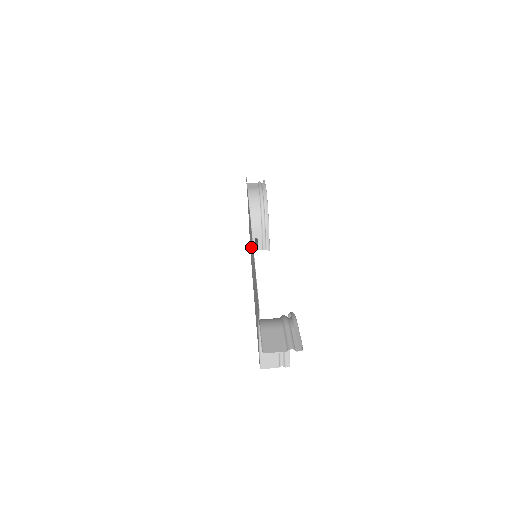
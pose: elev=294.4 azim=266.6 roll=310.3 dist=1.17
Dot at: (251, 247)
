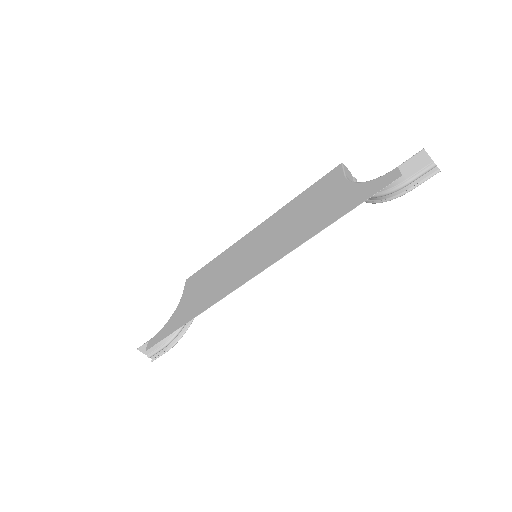
Dot at: (264, 248)
